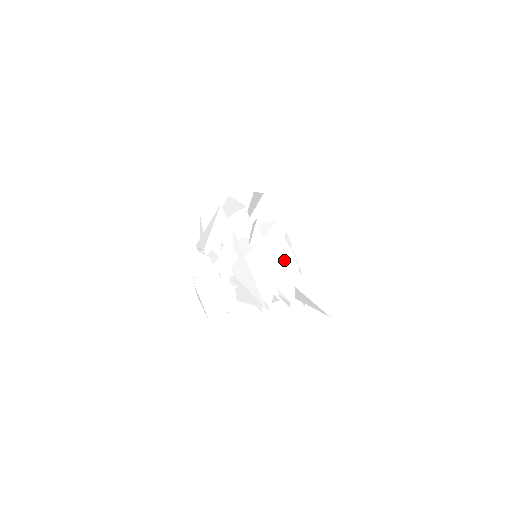
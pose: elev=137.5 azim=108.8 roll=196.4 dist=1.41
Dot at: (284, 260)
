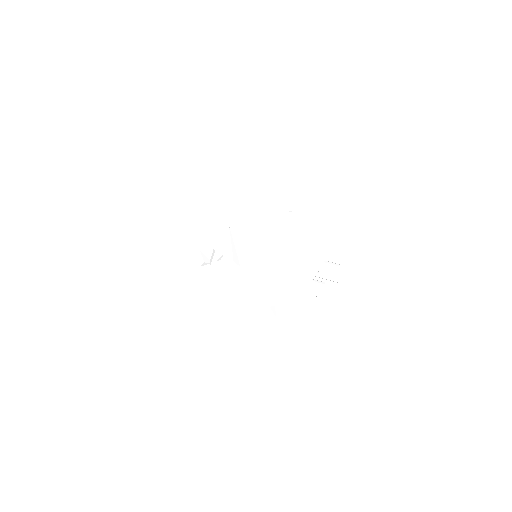
Dot at: occluded
